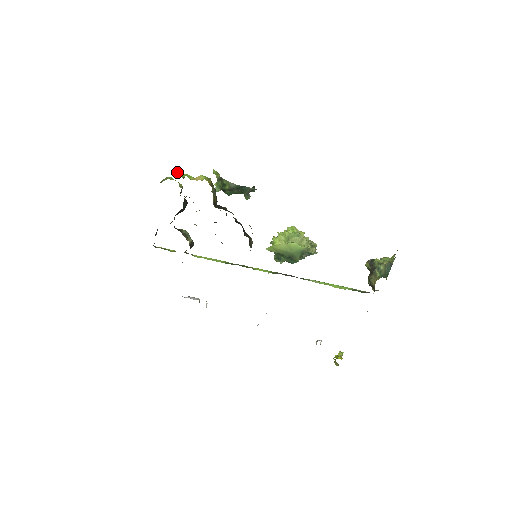
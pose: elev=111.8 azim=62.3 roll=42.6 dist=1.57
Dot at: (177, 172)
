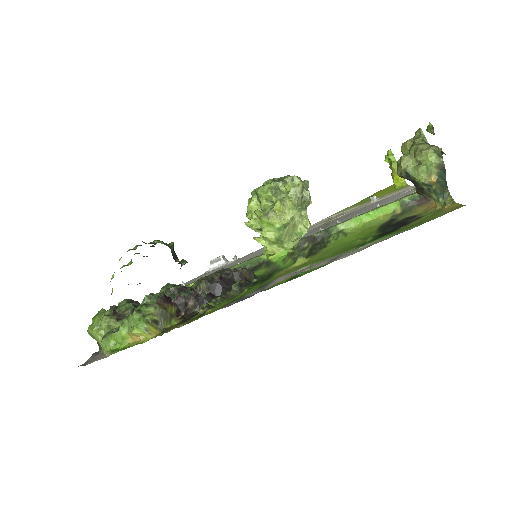
Dot at: (108, 350)
